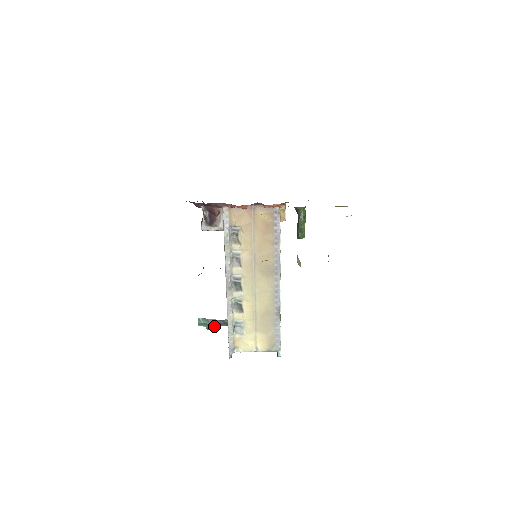
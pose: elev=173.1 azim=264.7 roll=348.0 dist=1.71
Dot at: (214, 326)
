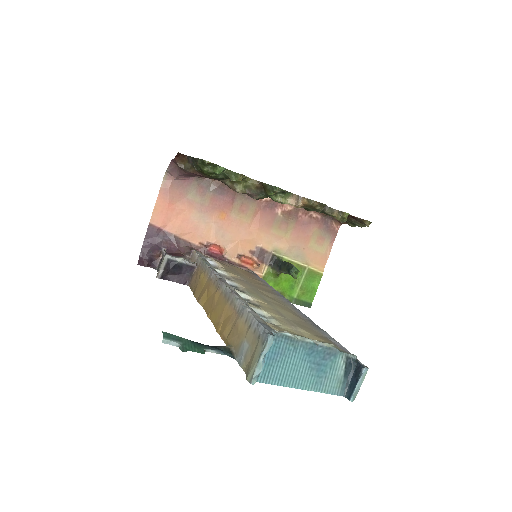
Dot at: (198, 347)
